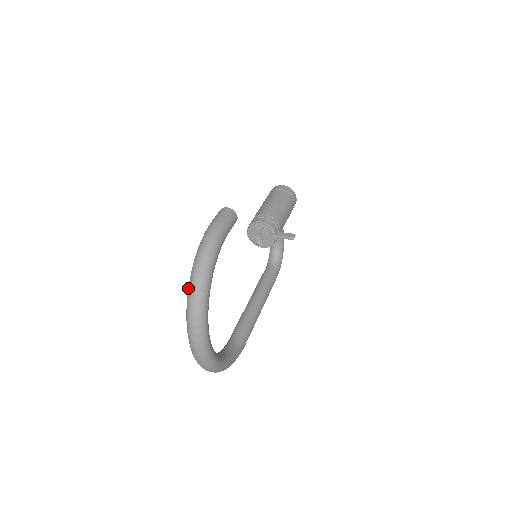
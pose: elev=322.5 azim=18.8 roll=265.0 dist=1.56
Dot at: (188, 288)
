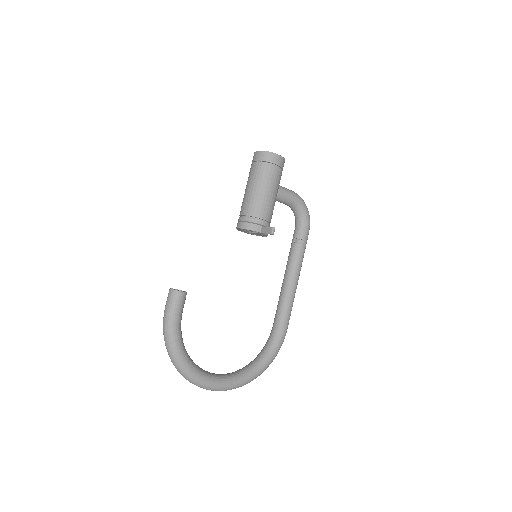
Dot at: occluded
